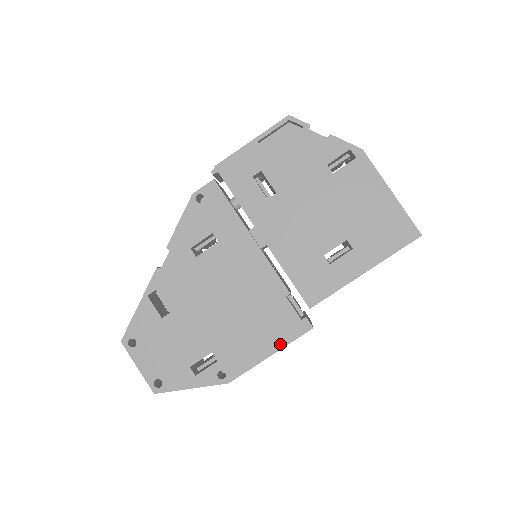
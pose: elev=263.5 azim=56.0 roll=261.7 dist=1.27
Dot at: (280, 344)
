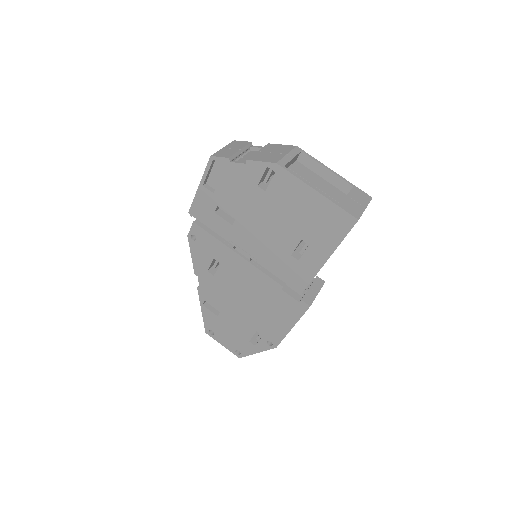
Dot at: (294, 320)
